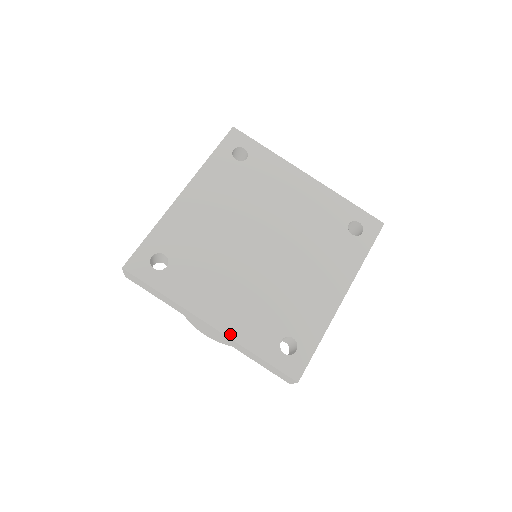
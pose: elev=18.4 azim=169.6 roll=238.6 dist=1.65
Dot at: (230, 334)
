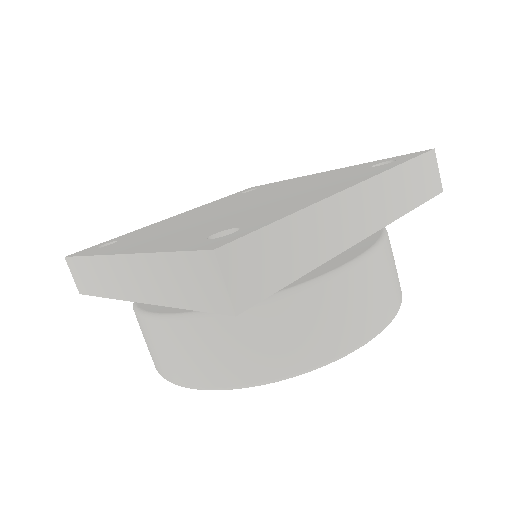
Dot at: (138, 251)
